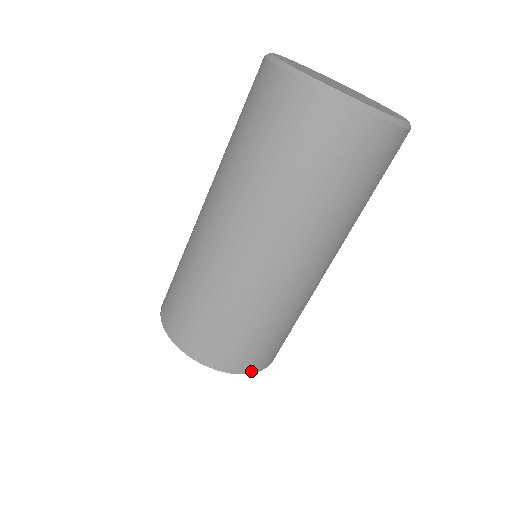
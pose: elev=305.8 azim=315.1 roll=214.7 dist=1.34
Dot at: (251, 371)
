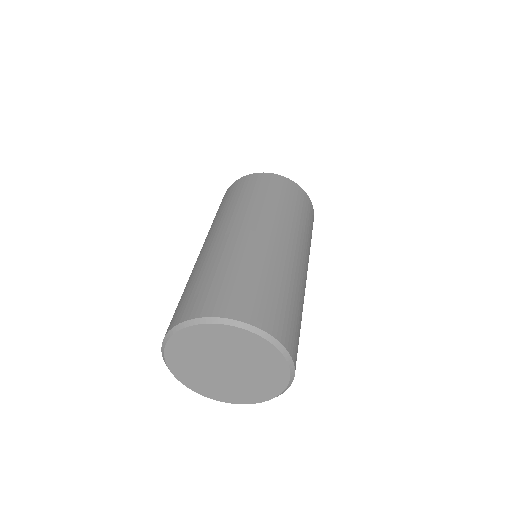
Dot at: occluded
